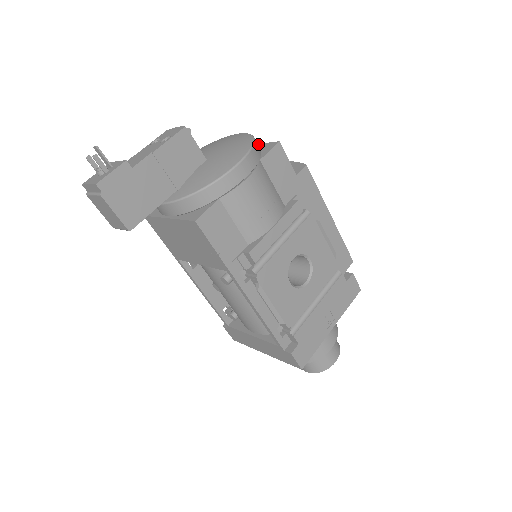
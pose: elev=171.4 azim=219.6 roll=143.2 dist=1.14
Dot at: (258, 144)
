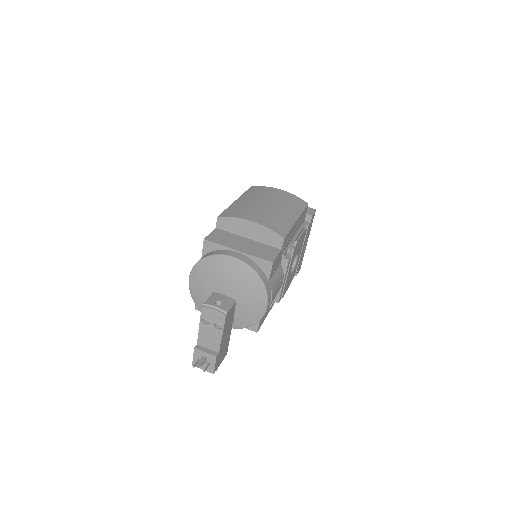
Dot at: (251, 256)
